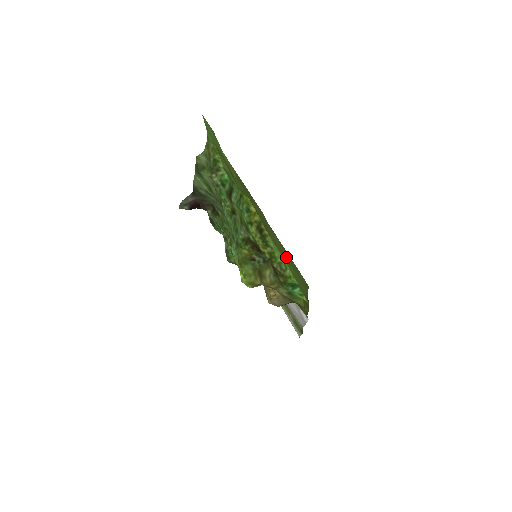
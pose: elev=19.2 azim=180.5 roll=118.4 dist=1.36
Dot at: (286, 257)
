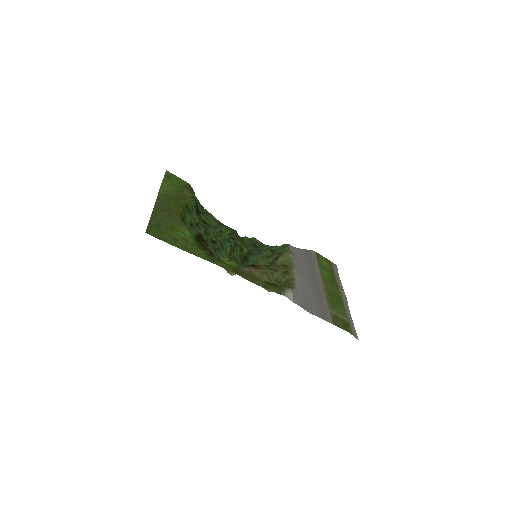
Dot at: (165, 226)
